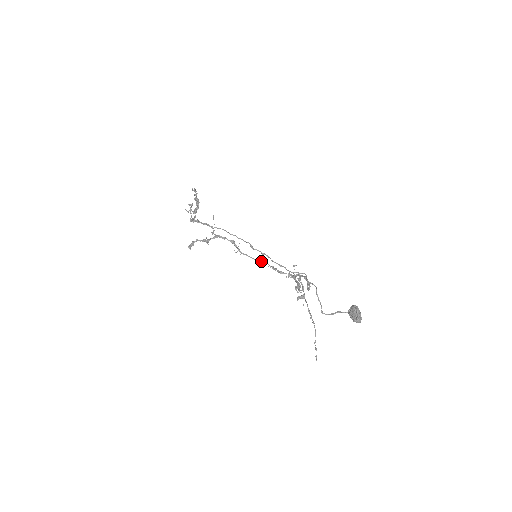
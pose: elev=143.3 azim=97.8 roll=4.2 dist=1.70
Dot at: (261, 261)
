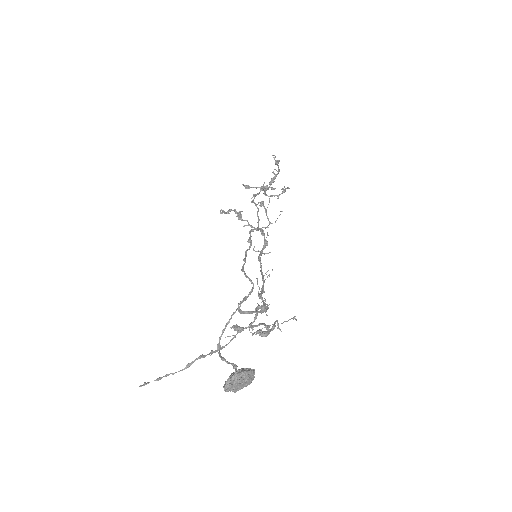
Dot at: (263, 275)
